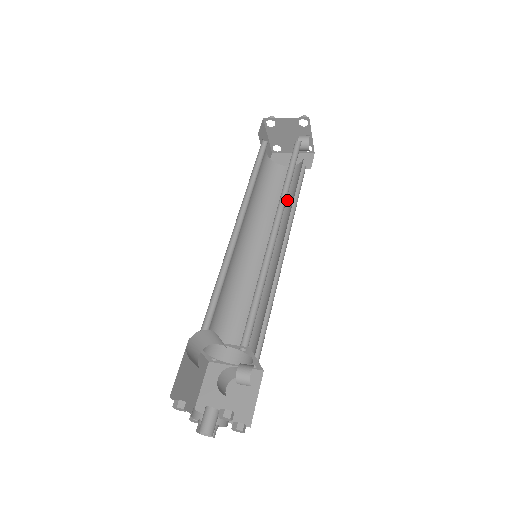
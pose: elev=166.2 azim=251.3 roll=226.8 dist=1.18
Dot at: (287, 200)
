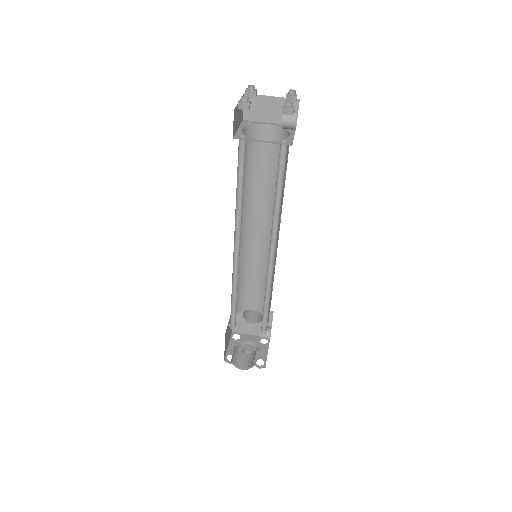
Dot at: (274, 178)
